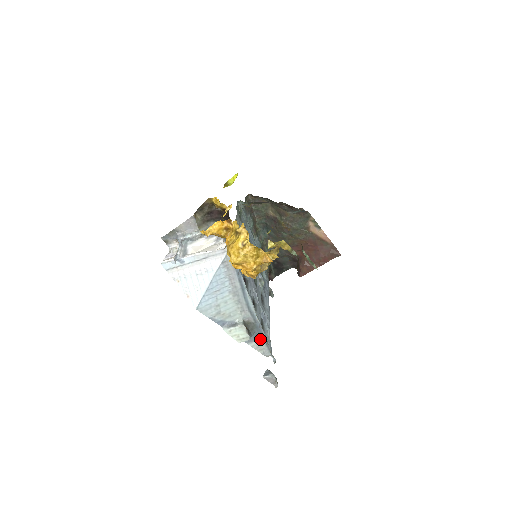
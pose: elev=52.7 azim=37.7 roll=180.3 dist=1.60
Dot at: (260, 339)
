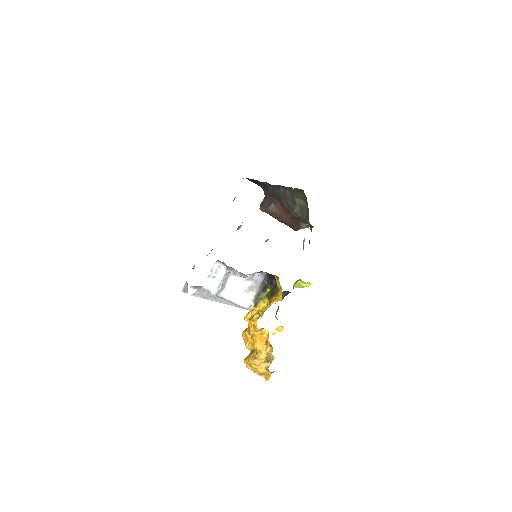
Dot at: occluded
